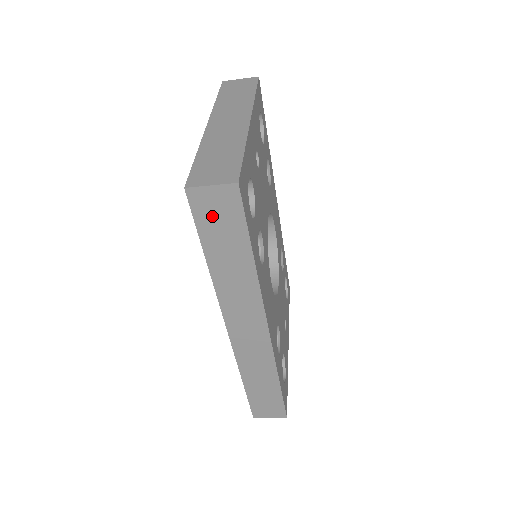
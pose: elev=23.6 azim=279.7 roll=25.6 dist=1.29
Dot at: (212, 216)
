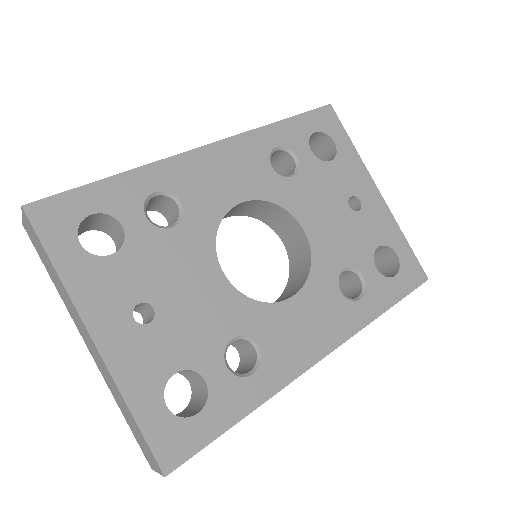
Dot at: occluded
